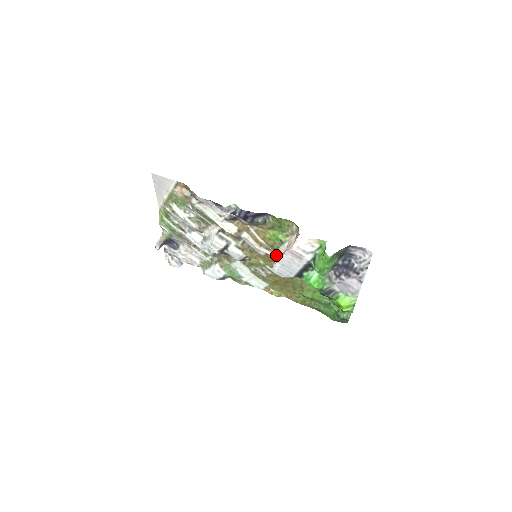
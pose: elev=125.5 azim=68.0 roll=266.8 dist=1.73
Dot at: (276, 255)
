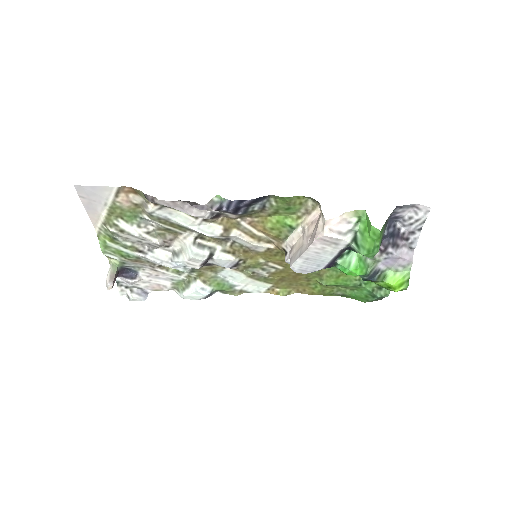
Dot at: (284, 247)
